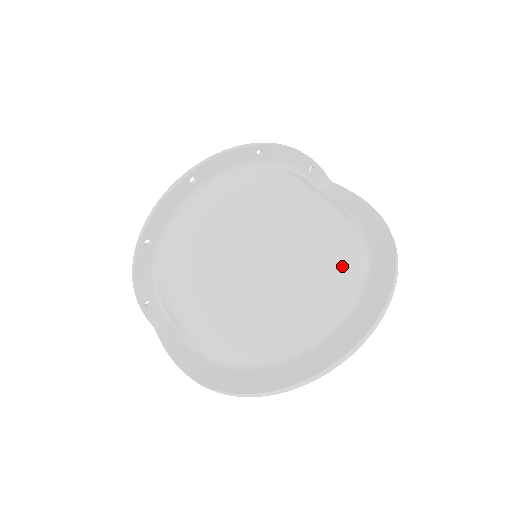
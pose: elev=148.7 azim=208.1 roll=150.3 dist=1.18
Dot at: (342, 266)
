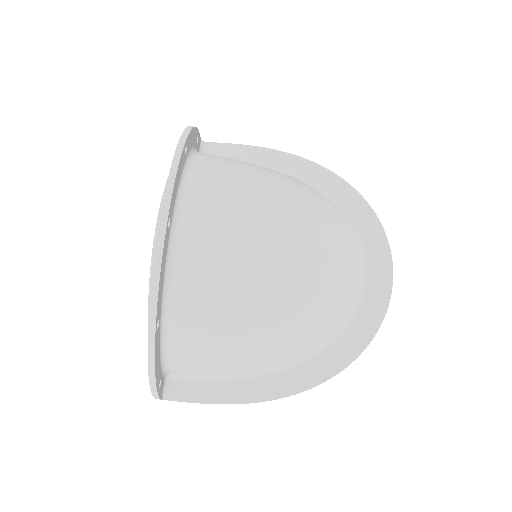
Dot at: (336, 217)
